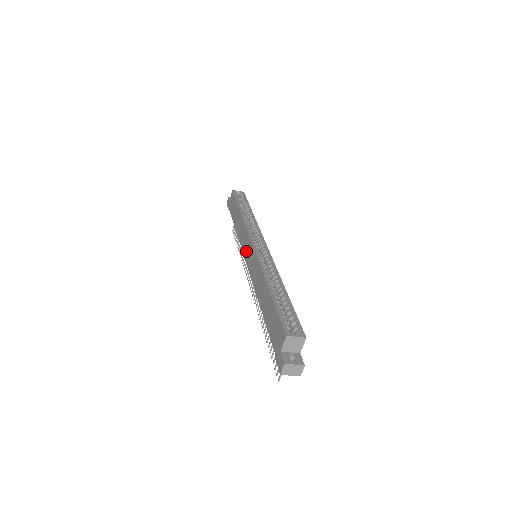
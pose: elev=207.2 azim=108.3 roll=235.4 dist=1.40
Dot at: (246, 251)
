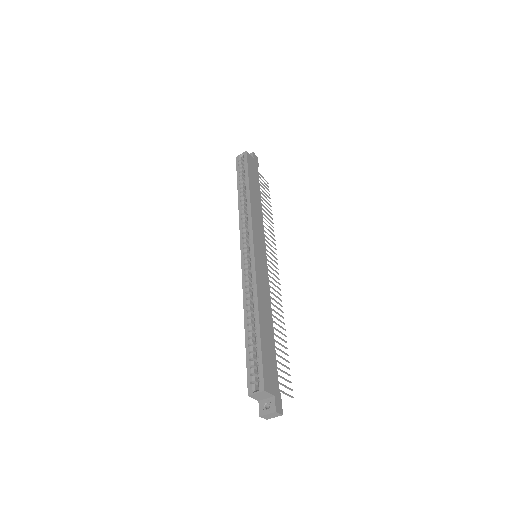
Dot at: occluded
